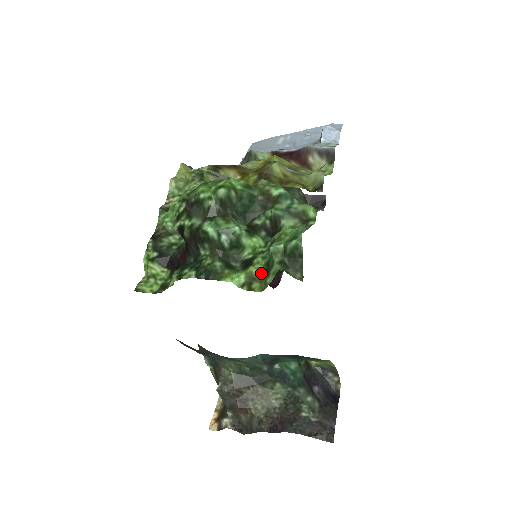
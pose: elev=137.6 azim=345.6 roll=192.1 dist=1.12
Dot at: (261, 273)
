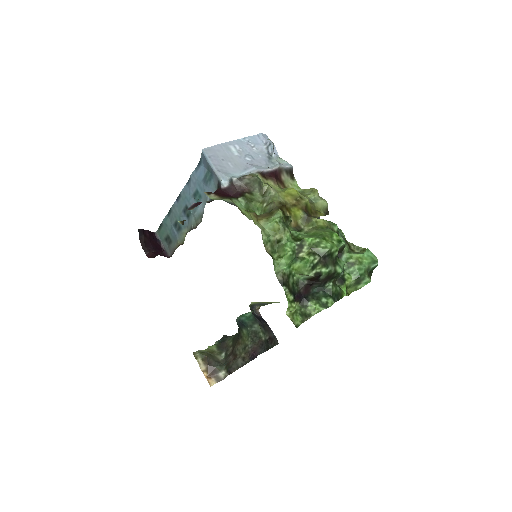
Dot at: (352, 283)
